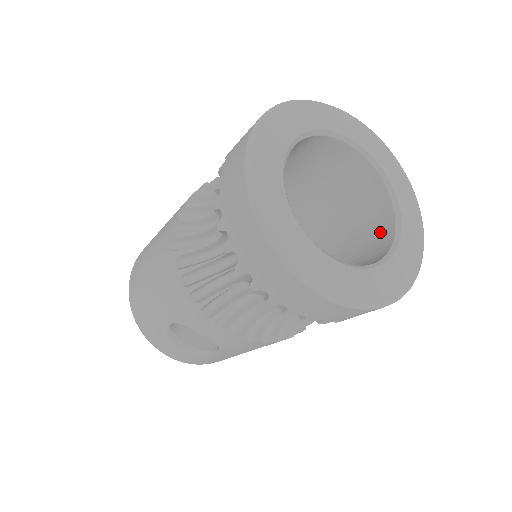
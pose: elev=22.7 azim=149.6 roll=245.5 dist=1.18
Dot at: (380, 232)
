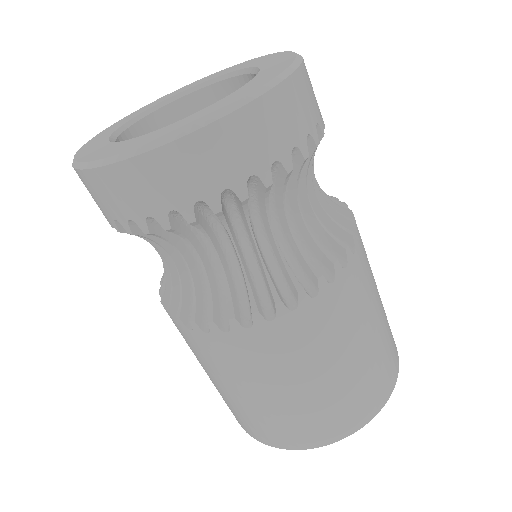
Dot at: occluded
